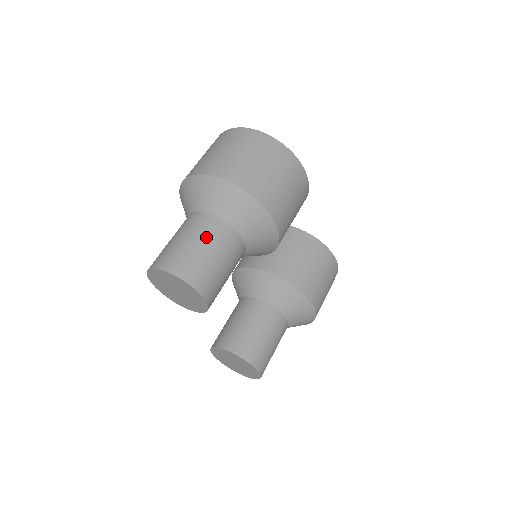
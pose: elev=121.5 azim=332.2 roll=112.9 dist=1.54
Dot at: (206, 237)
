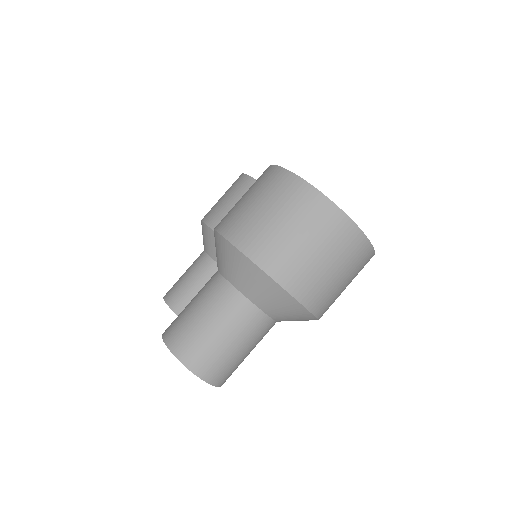
Dot at: (251, 341)
